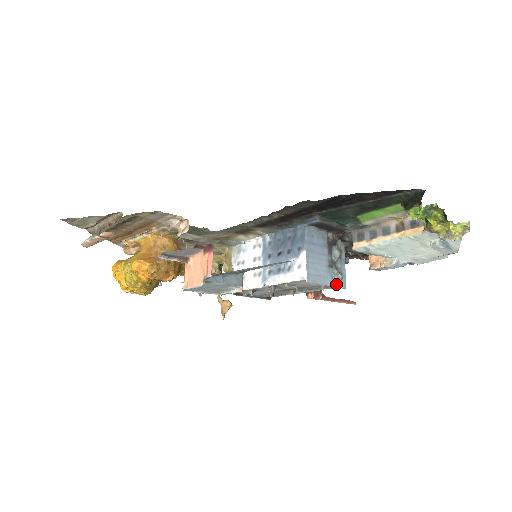
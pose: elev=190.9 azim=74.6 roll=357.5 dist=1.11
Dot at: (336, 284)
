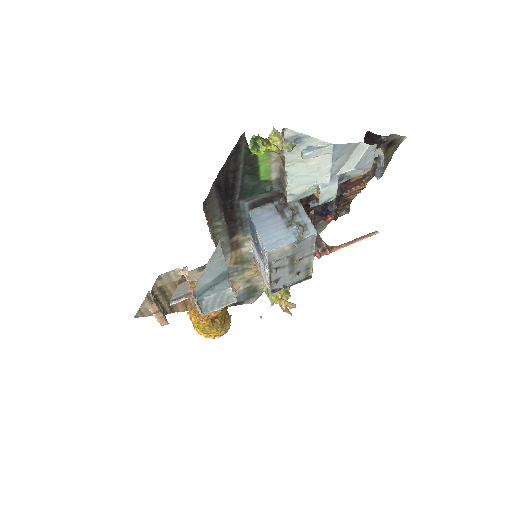
Dot at: (300, 236)
